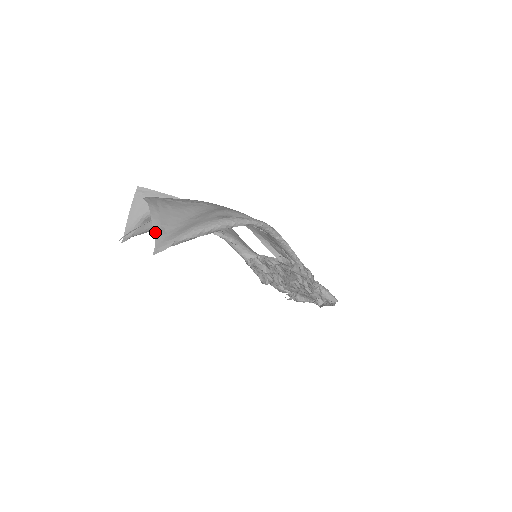
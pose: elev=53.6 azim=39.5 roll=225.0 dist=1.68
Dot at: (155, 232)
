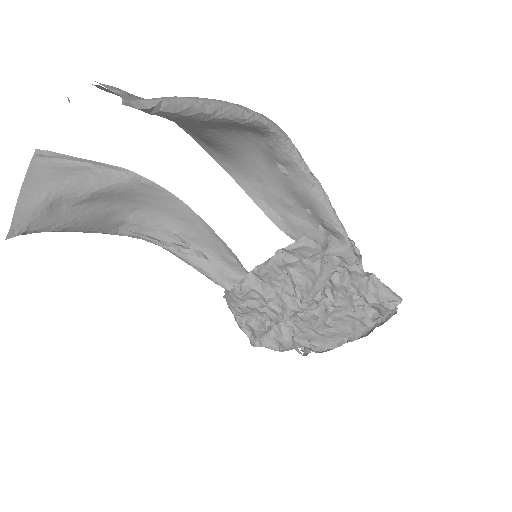
Dot at: (114, 90)
